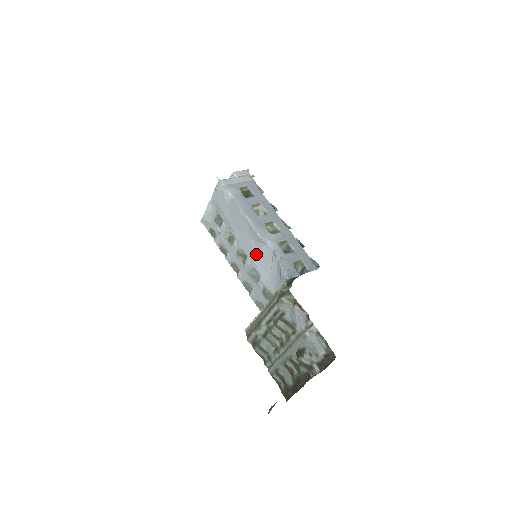
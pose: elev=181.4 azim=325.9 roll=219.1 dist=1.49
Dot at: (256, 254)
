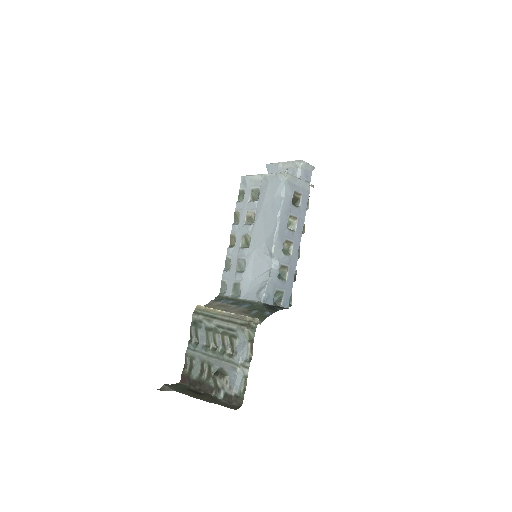
Dot at: (257, 254)
